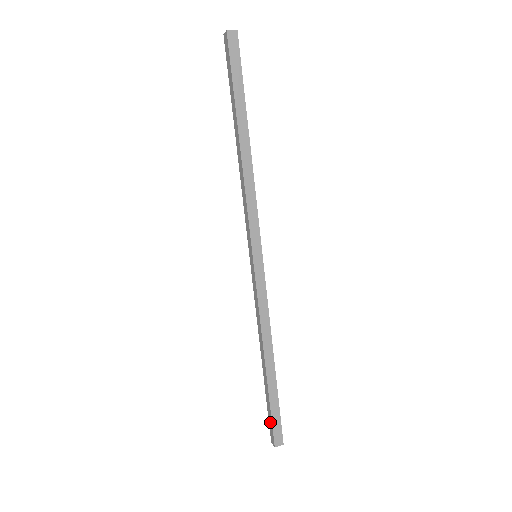
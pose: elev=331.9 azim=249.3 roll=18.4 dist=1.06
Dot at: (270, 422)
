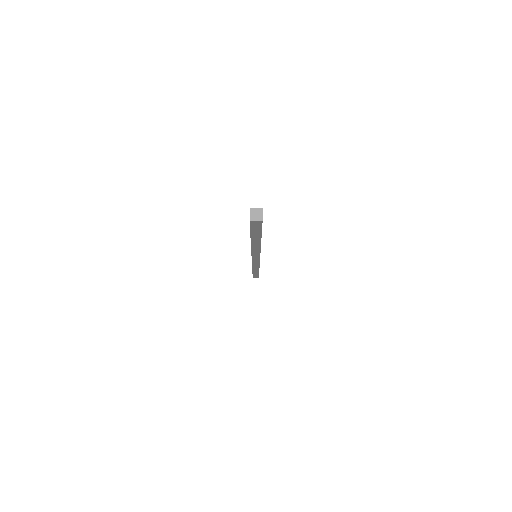
Dot at: occluded
